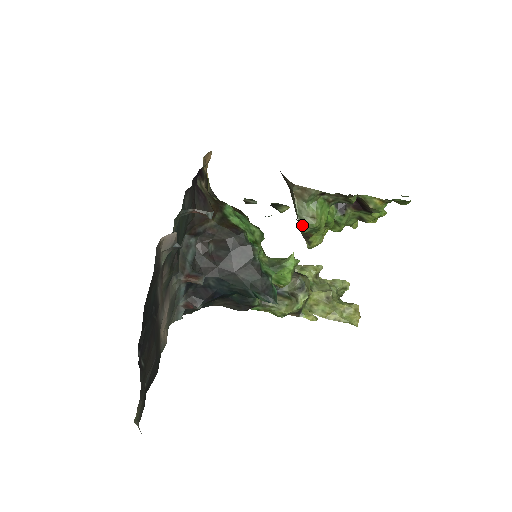
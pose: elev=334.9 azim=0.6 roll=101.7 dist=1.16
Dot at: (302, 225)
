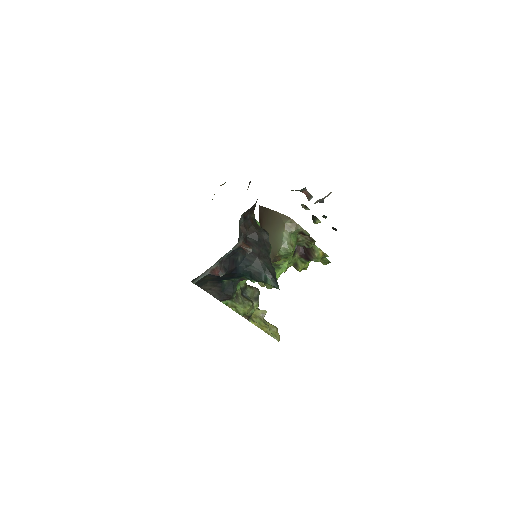
Dot at: (283, 248)
